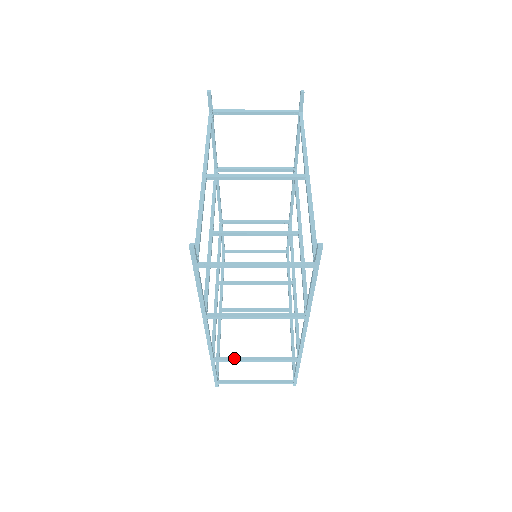
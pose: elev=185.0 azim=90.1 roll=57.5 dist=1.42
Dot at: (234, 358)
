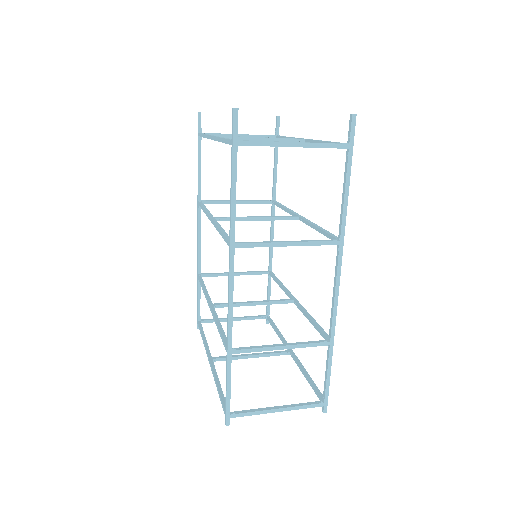
Dot at: (256, 346)
